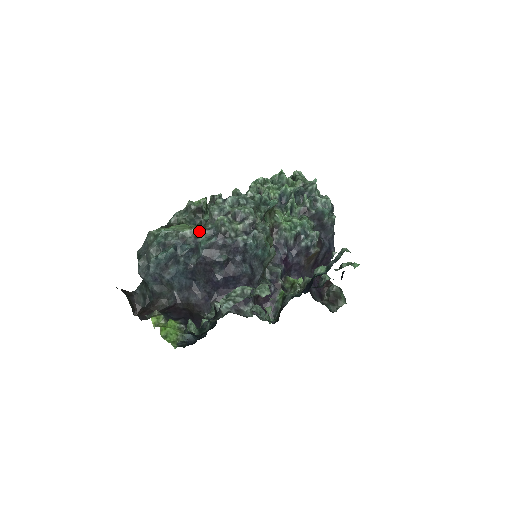
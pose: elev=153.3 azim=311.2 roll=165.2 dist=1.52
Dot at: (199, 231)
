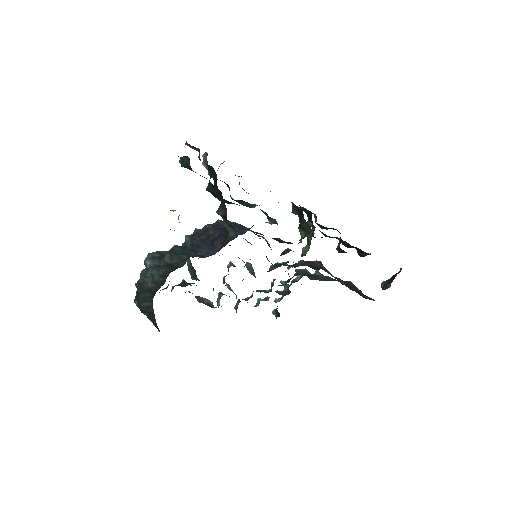
Dot at: occluded
